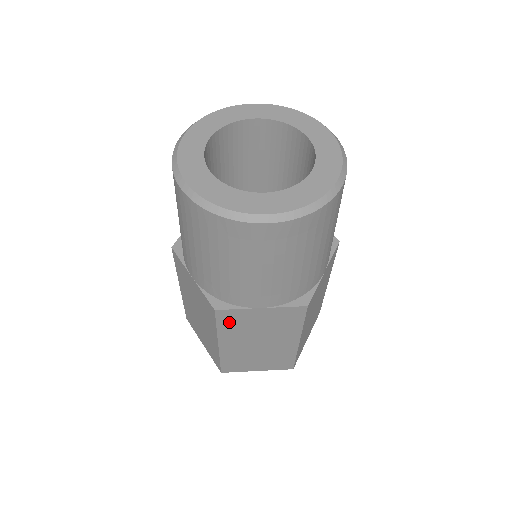
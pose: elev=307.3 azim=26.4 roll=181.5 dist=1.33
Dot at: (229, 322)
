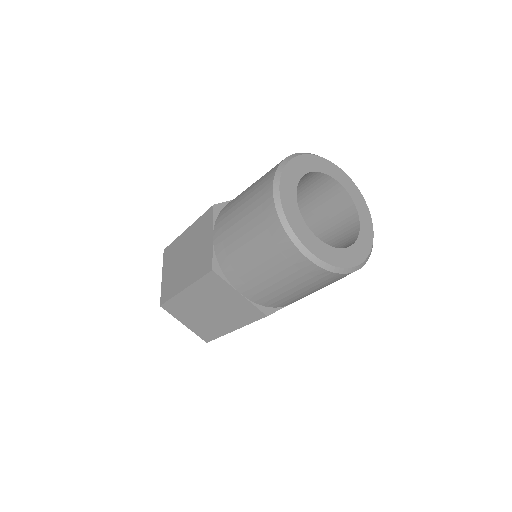
Dot at: occluded
